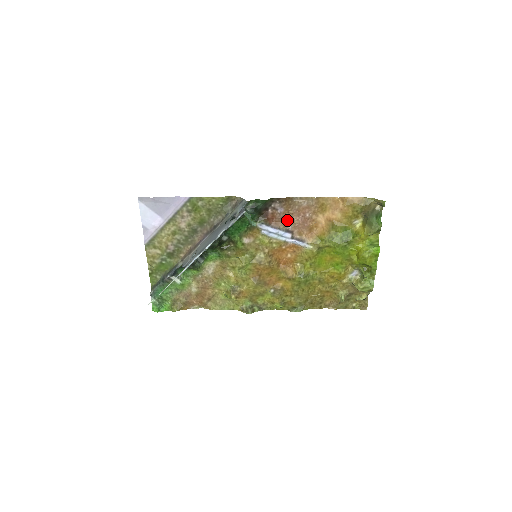
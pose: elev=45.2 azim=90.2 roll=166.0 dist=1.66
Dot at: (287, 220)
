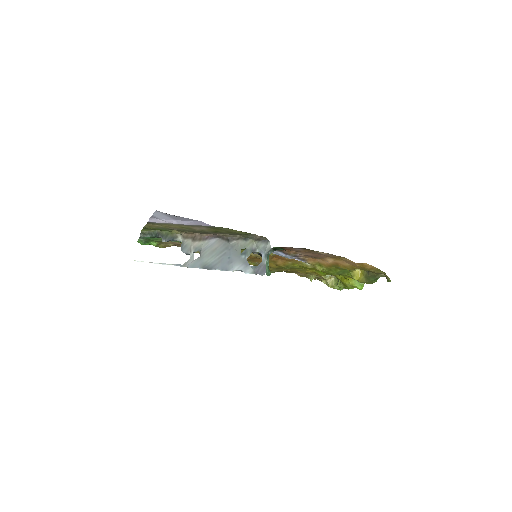
Dot at: (300, 252)
